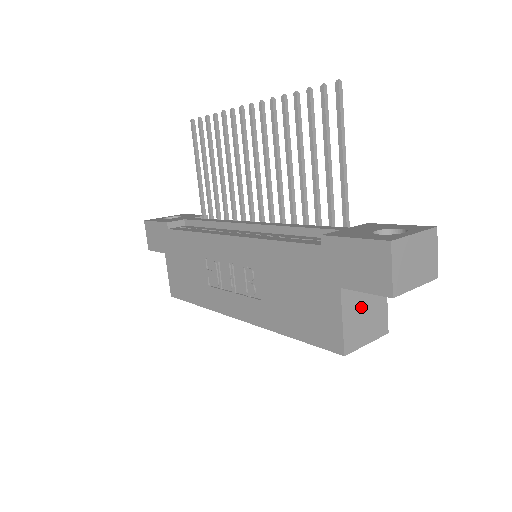
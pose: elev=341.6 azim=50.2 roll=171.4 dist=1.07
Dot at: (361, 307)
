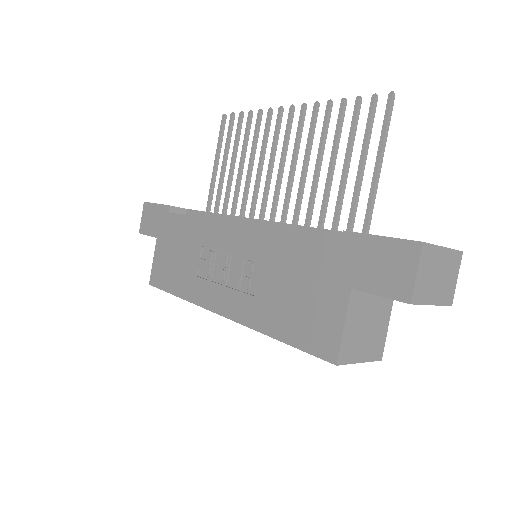
Dot at: (364, 319)
